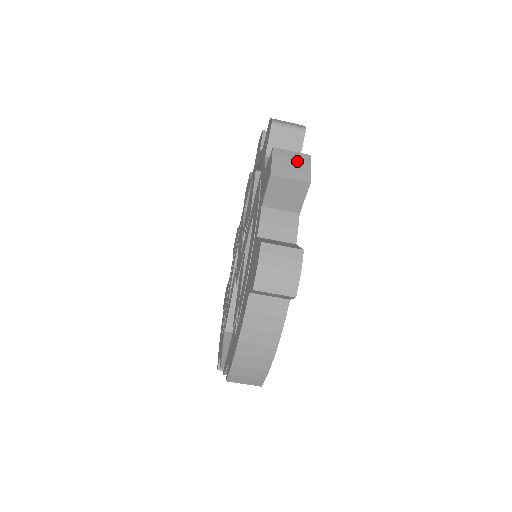
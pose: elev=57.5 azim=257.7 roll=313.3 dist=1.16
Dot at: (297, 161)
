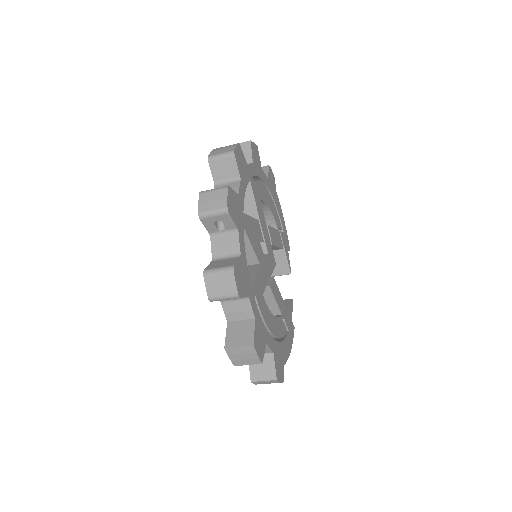
Dot at: (246, 354)
